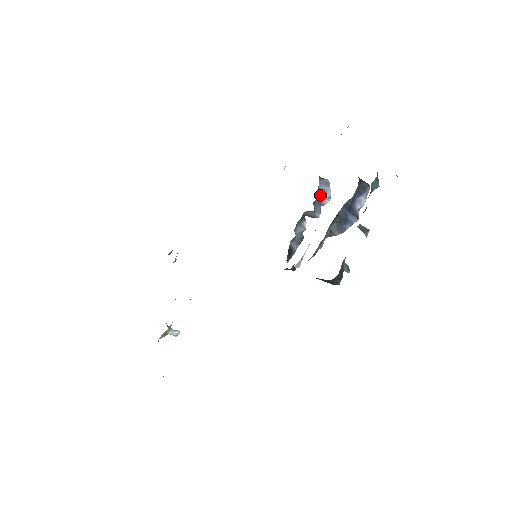
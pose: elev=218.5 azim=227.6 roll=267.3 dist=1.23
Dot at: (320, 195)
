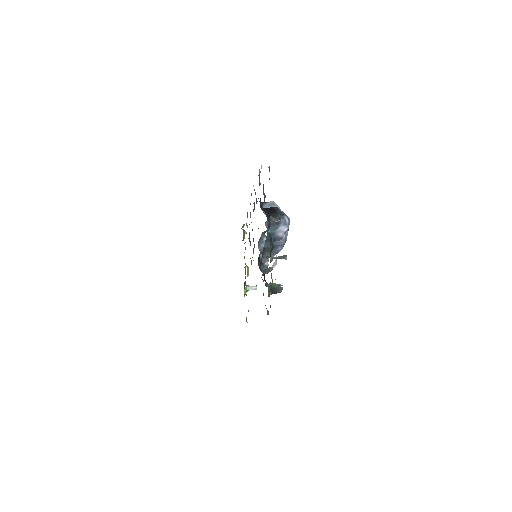
Dot at: occluded
